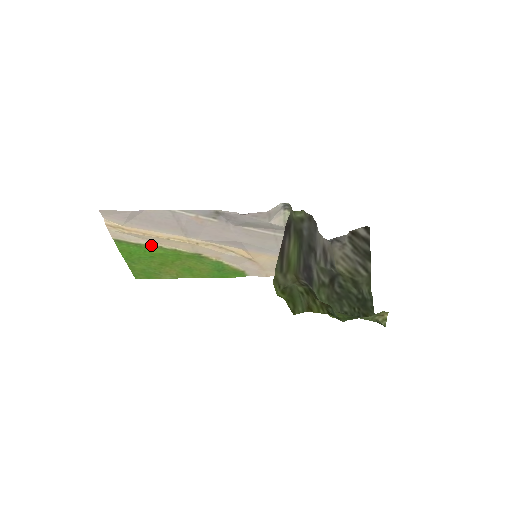
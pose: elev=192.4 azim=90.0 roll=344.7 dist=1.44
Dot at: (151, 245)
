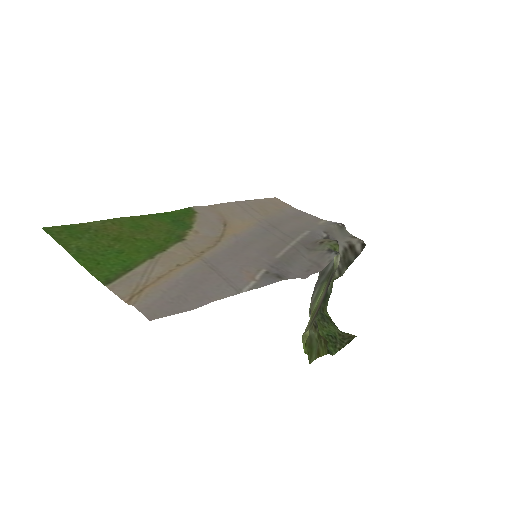
Dot at: (143, 262)
